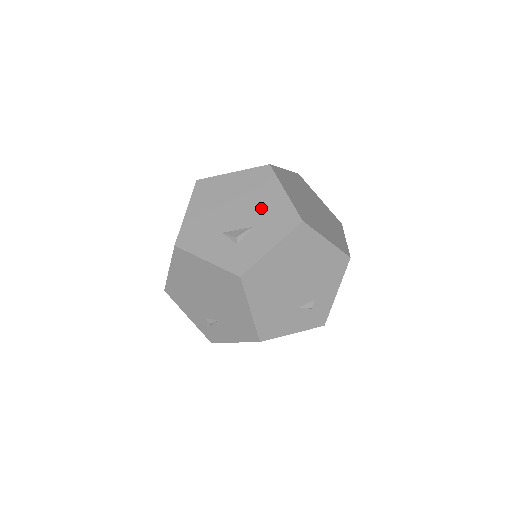
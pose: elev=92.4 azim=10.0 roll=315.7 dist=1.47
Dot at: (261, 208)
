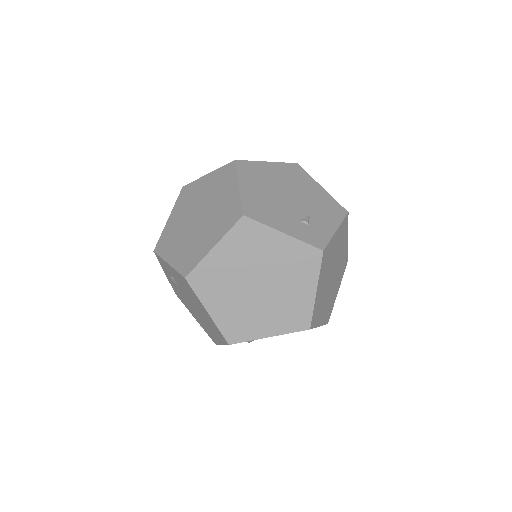
Dot at: occluded
